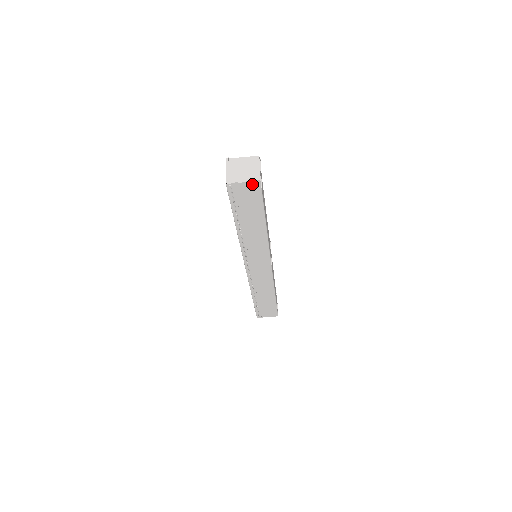
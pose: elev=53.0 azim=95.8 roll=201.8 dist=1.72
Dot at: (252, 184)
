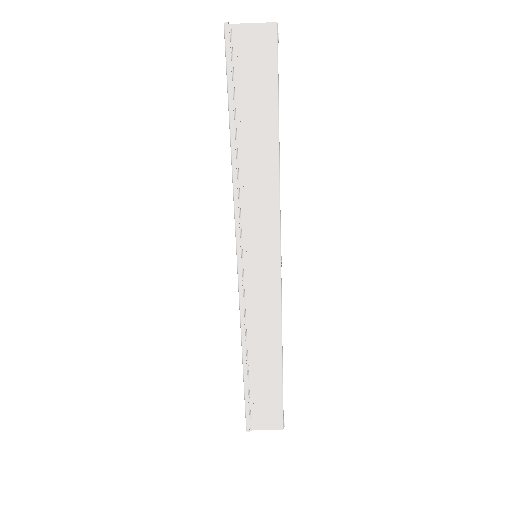
Dot at: (264, 31)
